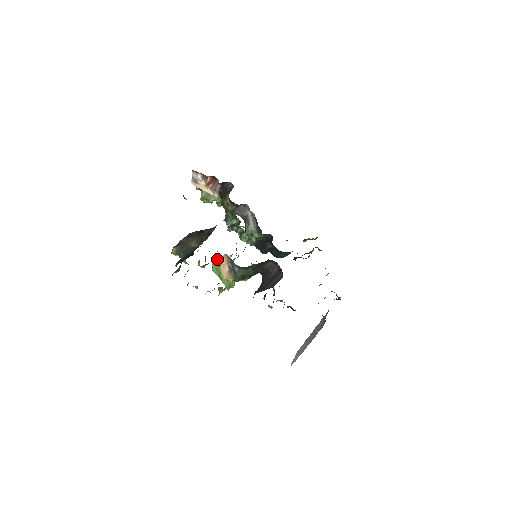
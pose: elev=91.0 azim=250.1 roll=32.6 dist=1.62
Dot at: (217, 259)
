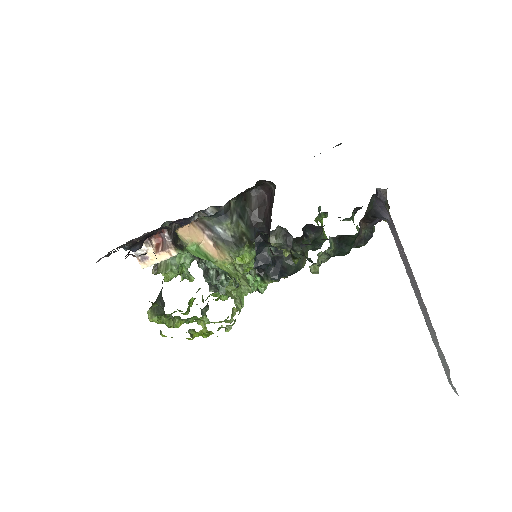
Dot at: (186, 234)
